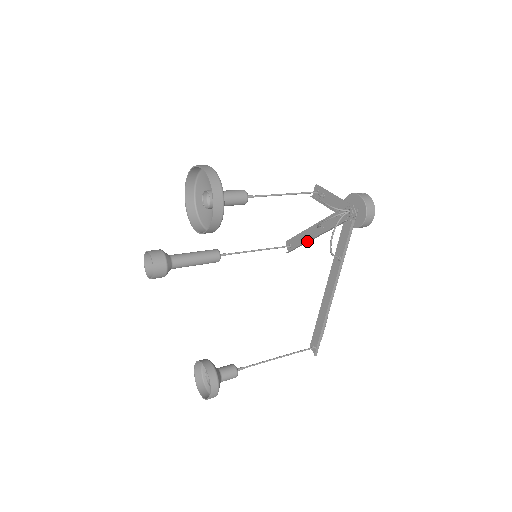
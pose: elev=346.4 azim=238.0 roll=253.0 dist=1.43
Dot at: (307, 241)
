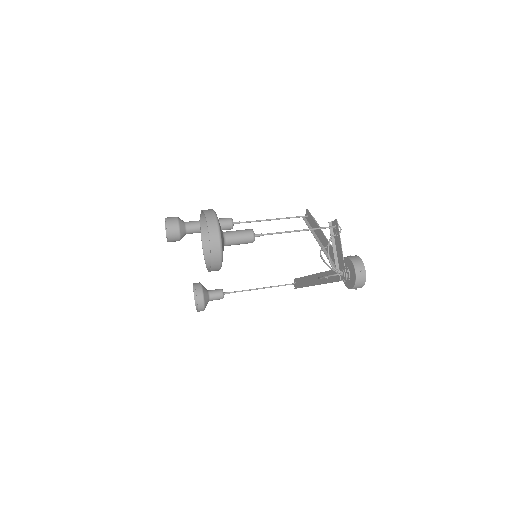
Dot at: occluded
